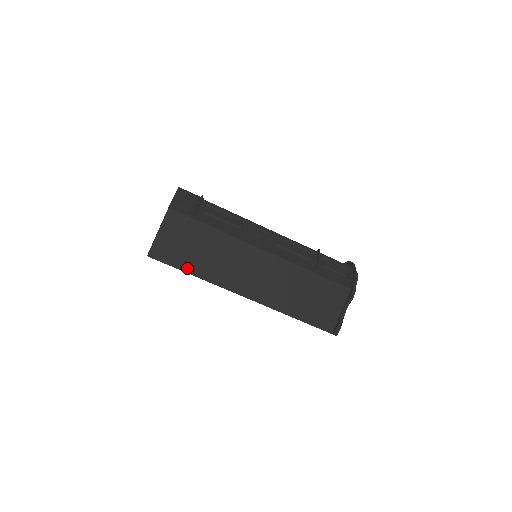
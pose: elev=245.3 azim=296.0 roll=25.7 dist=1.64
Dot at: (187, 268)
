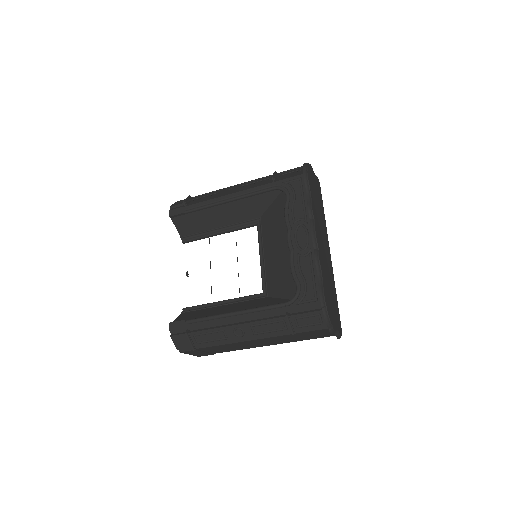
Dot at: (222, 352)
